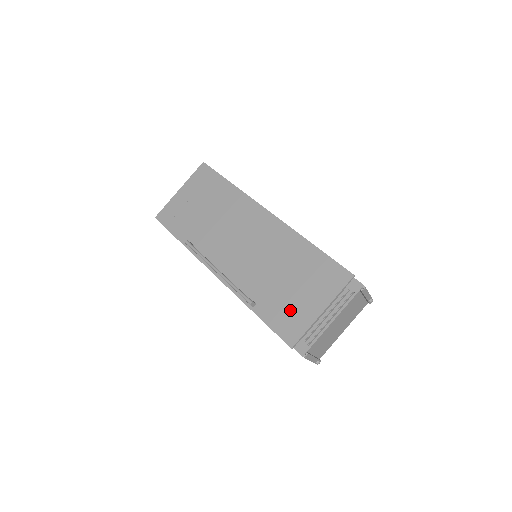
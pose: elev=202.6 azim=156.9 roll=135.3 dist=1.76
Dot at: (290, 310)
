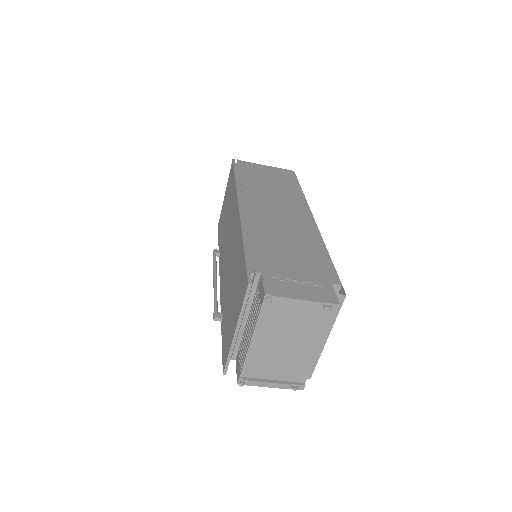
Dot at: (228, 327)
